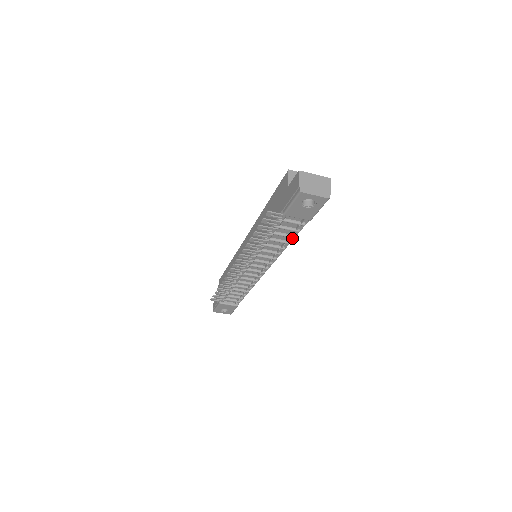
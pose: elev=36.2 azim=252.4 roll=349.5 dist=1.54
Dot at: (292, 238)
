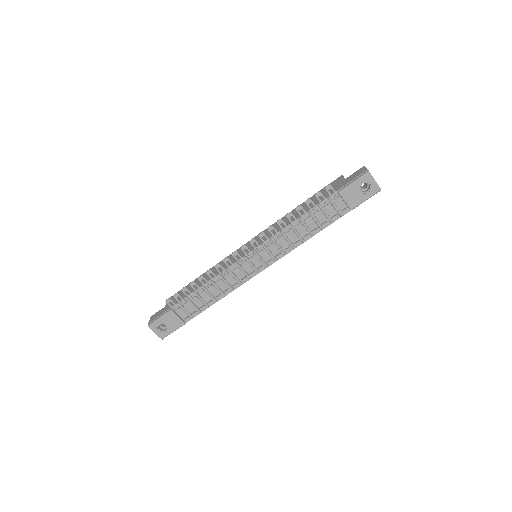
Dot at: (318, 231)
